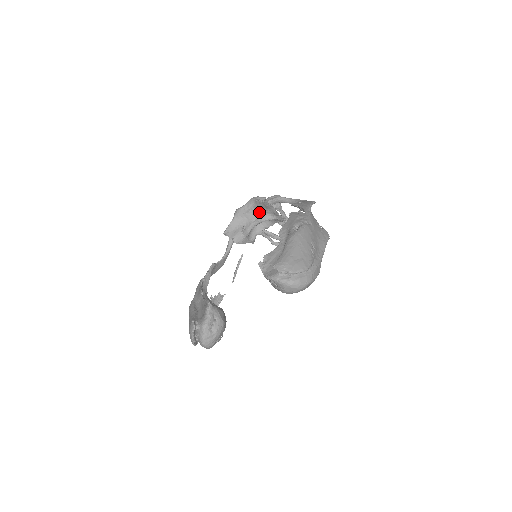
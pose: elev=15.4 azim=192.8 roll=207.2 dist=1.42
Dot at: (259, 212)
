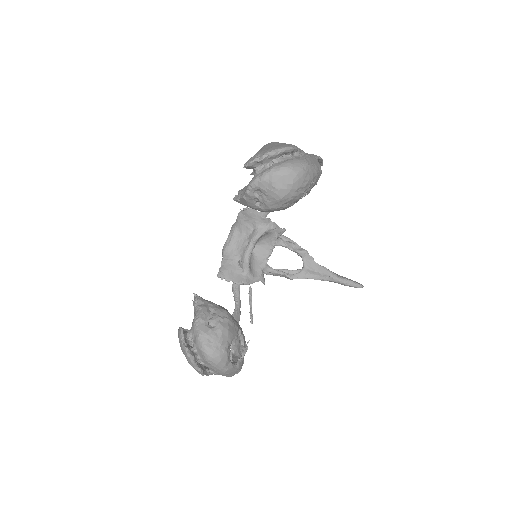
Dot at: (247, 232)
